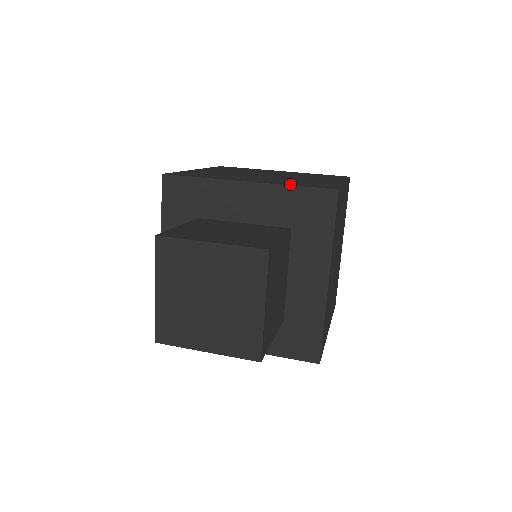
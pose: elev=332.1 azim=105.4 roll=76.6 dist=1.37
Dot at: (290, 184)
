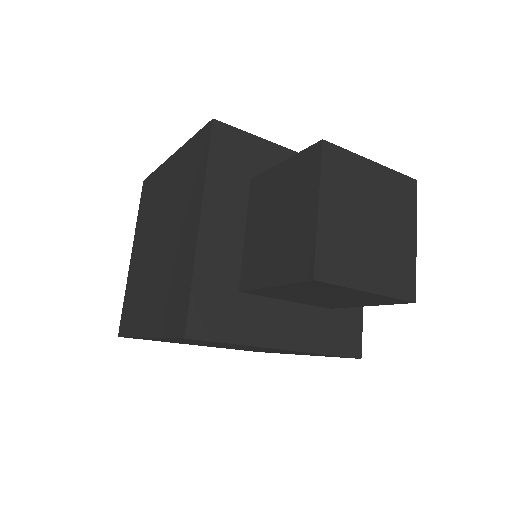
Dot at: occluded
